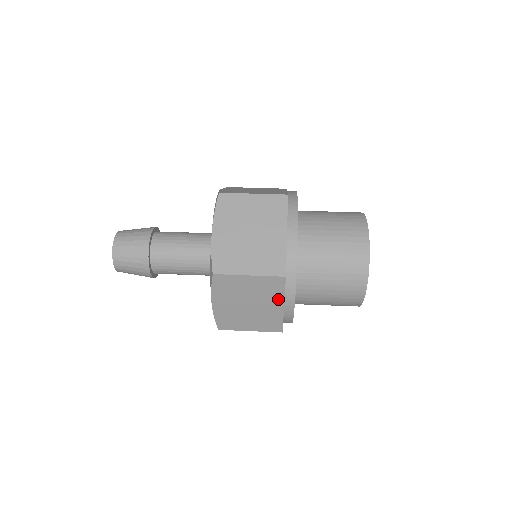
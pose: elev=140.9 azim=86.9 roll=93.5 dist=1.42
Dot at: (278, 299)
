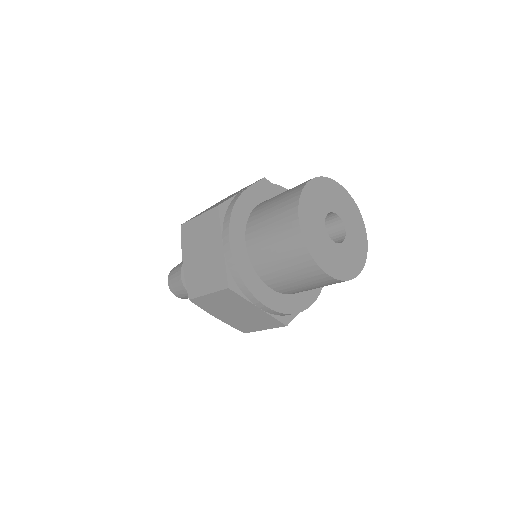
Dot at: (218, 238)
